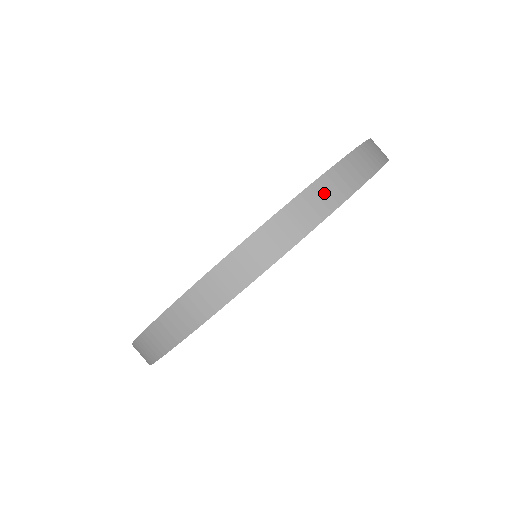
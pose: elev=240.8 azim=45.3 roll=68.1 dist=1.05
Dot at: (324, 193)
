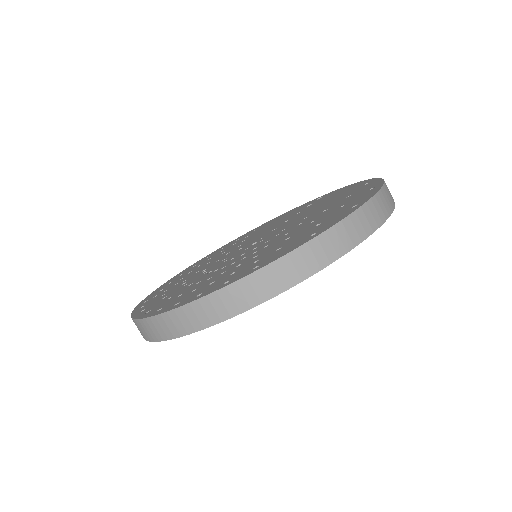
Dot at: (370, 215)
